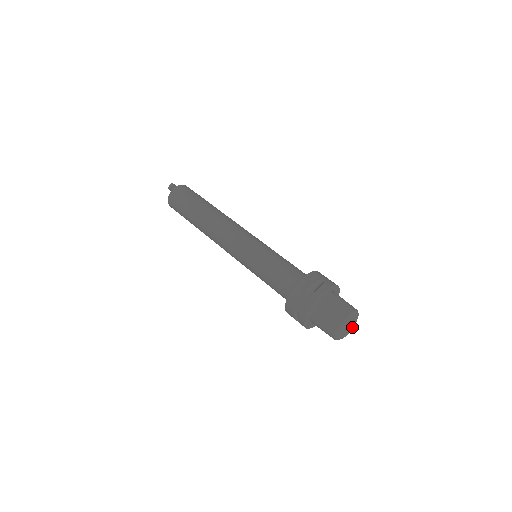
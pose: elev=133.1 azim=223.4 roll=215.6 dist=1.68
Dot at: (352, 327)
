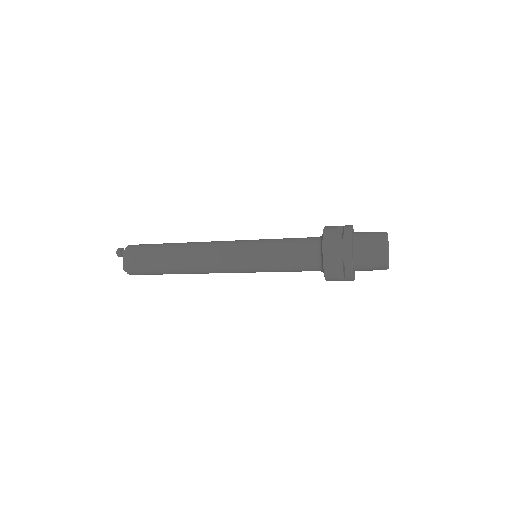
Dot at: occluded
